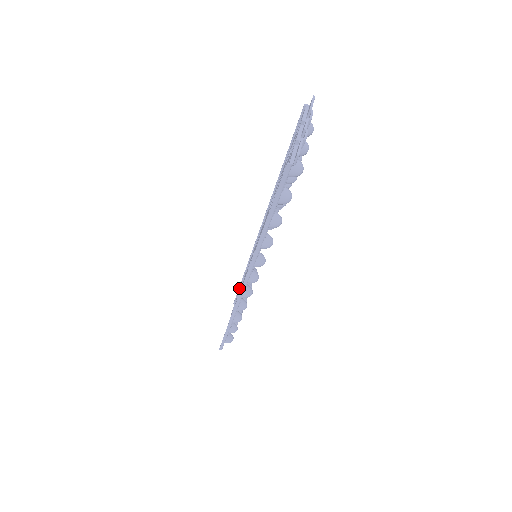
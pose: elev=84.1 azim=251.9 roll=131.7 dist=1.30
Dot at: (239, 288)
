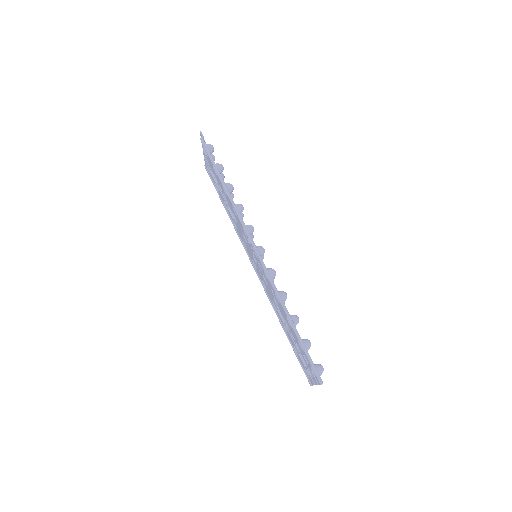
Dot at: (295, 353)
